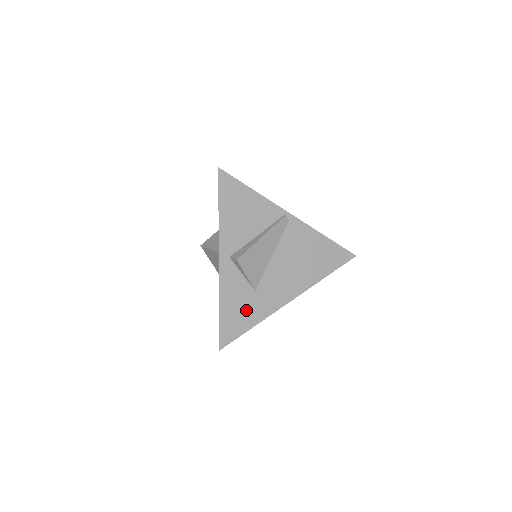
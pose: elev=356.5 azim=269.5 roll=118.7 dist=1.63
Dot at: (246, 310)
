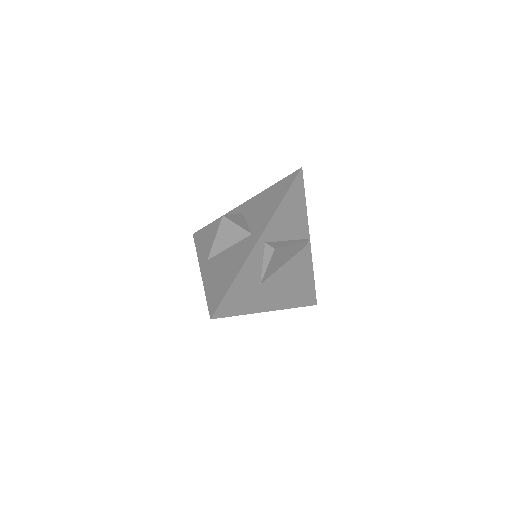
Dot at: (246, 296)
